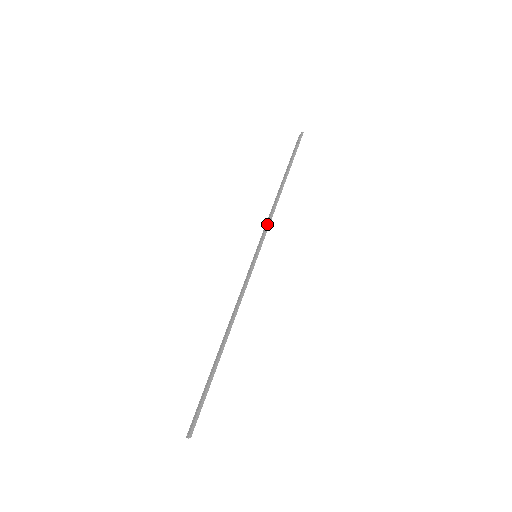
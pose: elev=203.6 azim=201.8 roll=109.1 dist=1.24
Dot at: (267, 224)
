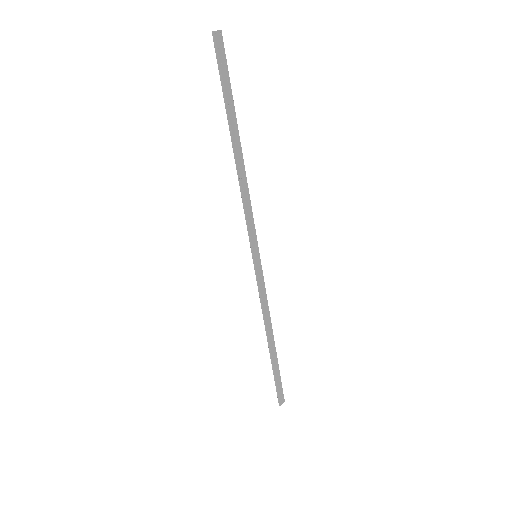
Dot at: (245, 218)
